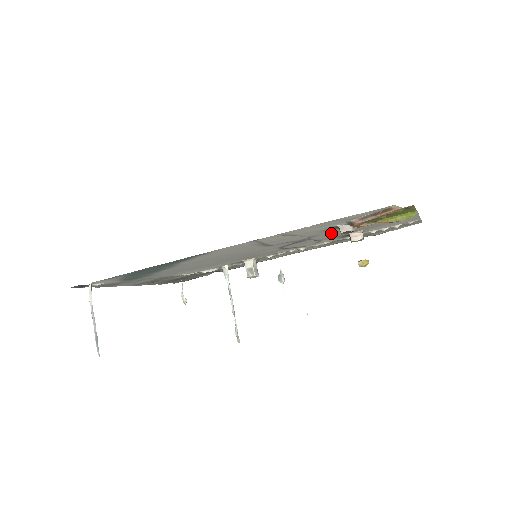
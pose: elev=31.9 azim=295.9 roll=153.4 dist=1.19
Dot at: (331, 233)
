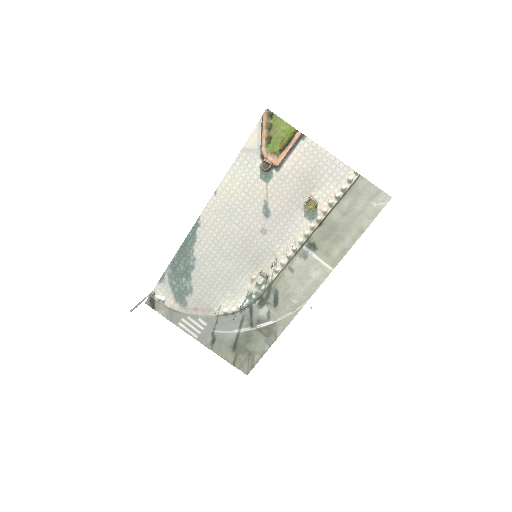
Dot at: (280, 195)
